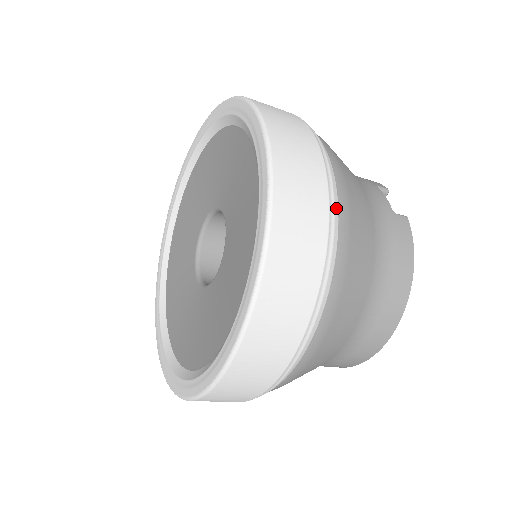
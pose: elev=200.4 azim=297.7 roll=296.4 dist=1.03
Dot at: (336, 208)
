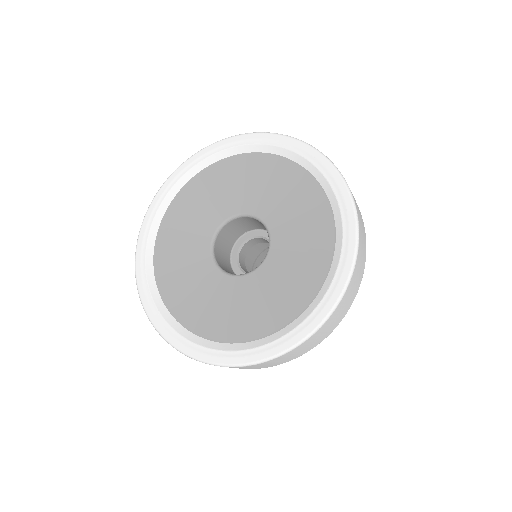
Dot at: occluded
